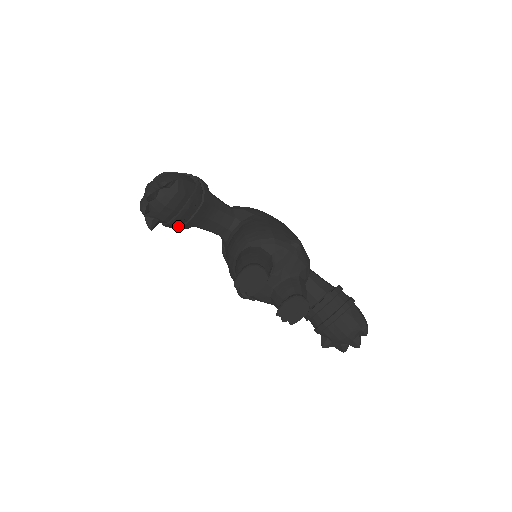
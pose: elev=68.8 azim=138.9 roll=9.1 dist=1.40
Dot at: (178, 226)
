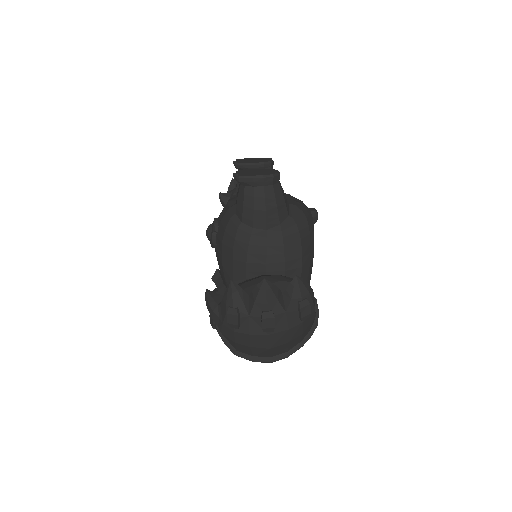
Dot at: occluded
